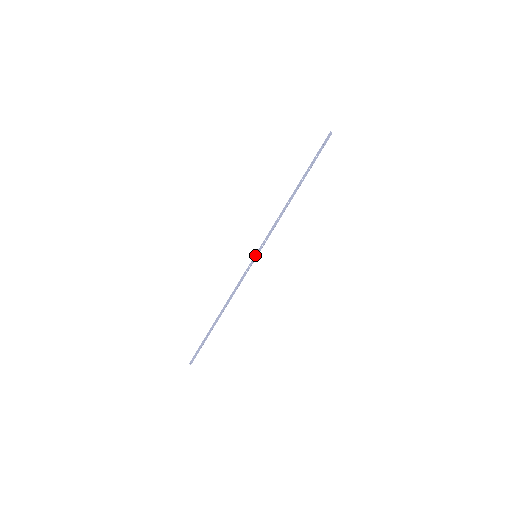
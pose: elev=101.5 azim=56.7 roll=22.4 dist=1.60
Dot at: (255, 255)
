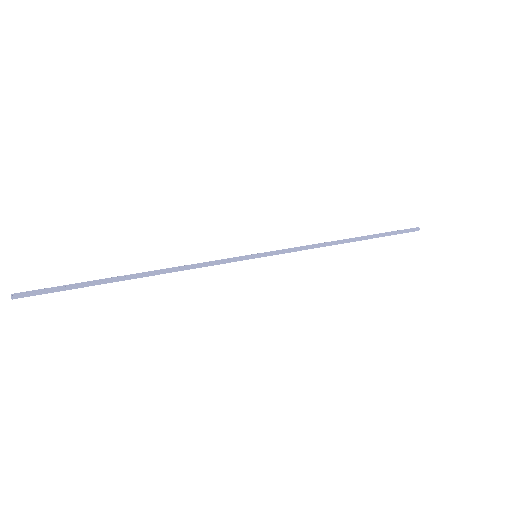
Dot at: occluded
